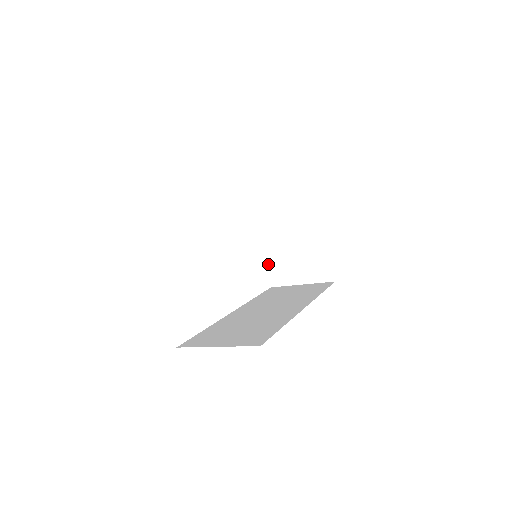
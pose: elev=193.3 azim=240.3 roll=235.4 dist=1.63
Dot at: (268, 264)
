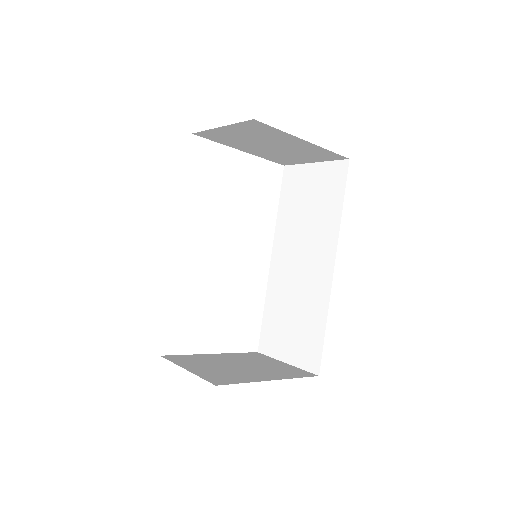
Dot at: (264, 158)
